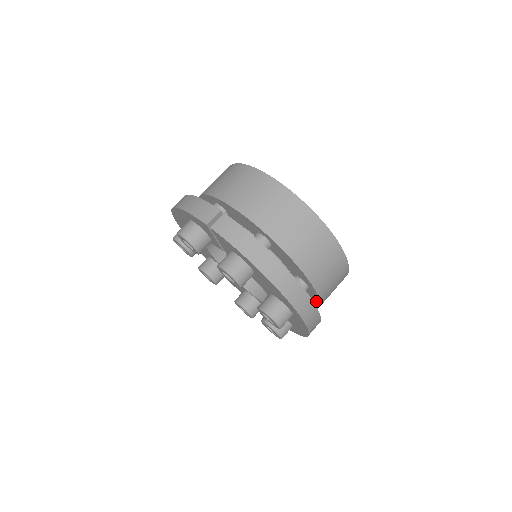
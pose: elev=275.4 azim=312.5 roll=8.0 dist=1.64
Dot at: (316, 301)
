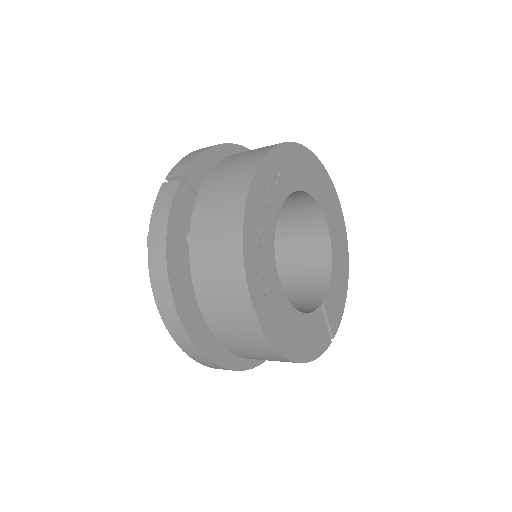
Dot at: occluded
